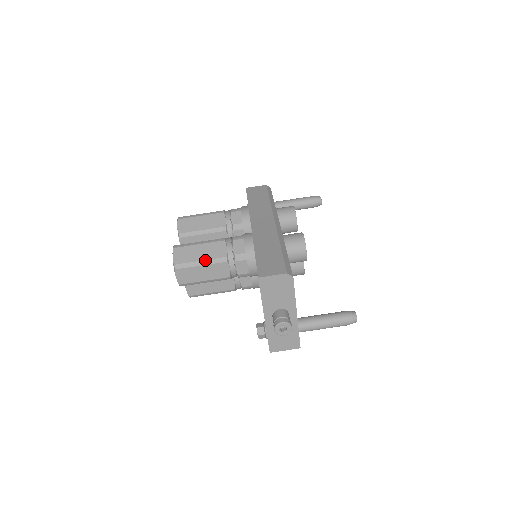
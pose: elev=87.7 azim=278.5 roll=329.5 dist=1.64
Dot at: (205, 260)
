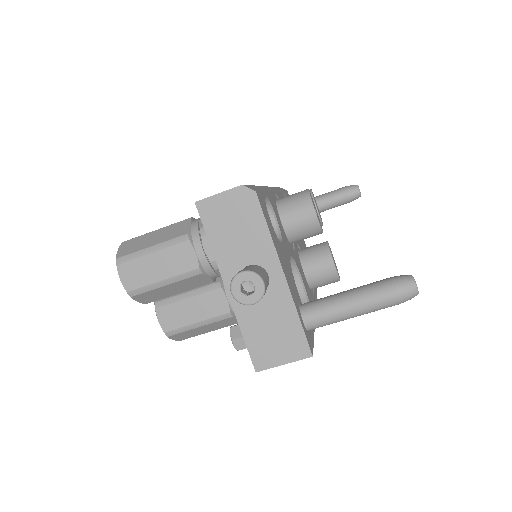
Dot at: (158, 244)
